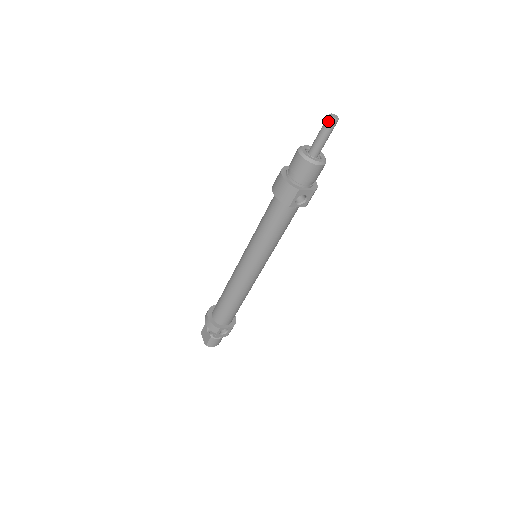
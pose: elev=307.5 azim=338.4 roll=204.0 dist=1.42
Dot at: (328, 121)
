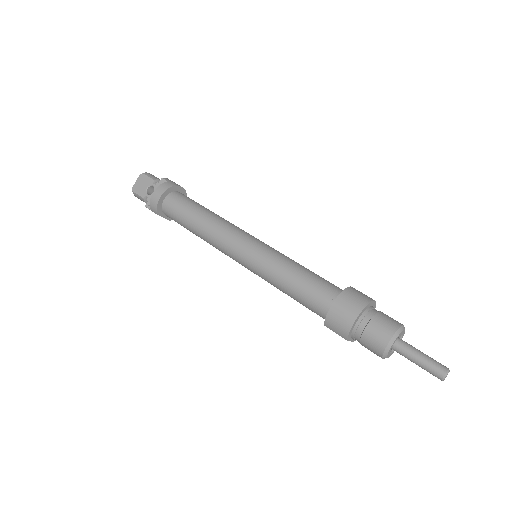
Dot at: (439, 373)
